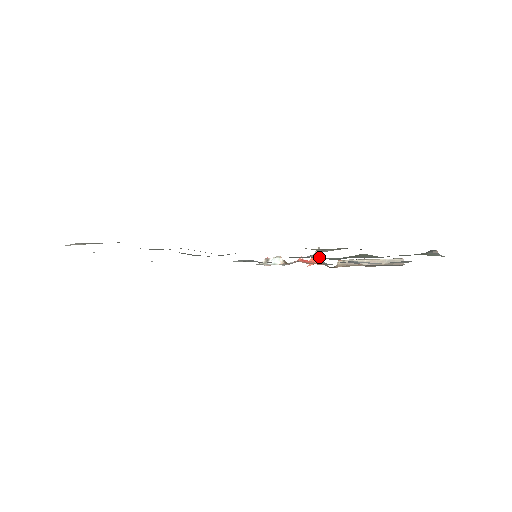
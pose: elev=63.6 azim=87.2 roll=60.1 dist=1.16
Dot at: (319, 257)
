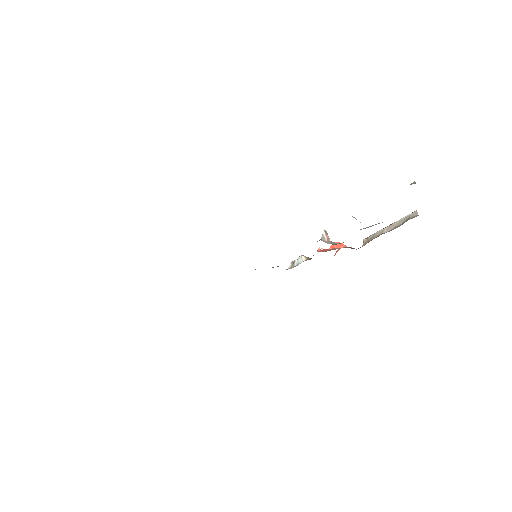
Dot at: (328, 239)
